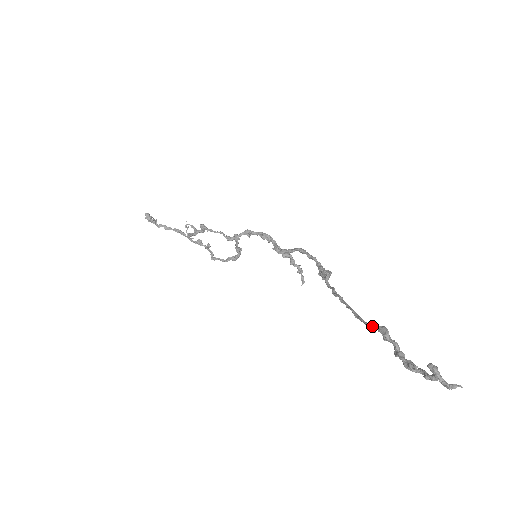
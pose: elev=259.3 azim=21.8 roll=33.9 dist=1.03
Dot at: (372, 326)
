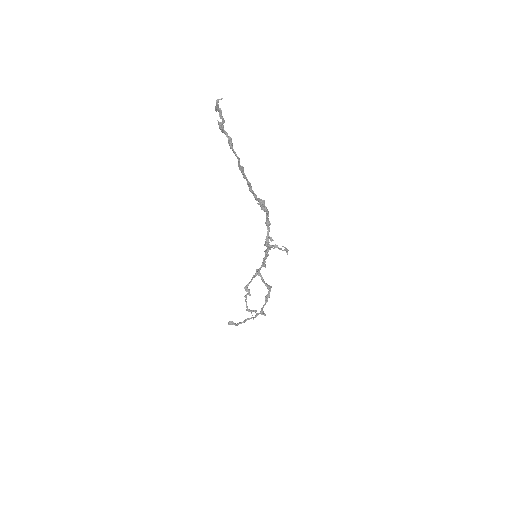
Dot at: (239, 158)
